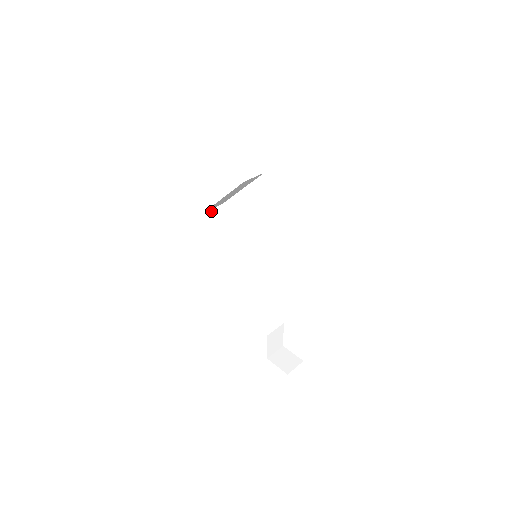
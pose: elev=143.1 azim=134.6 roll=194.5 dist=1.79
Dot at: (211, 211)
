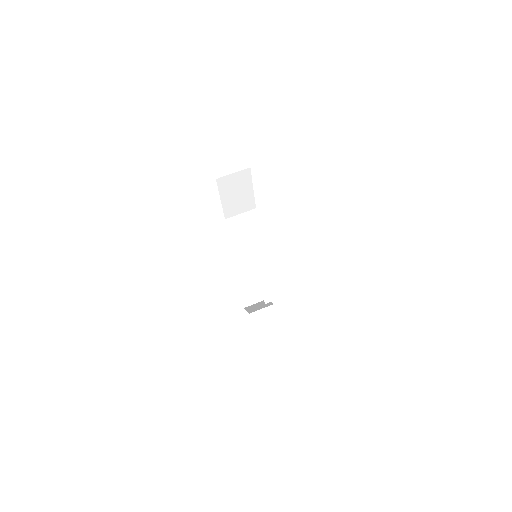
Dot at: (228, 177)
